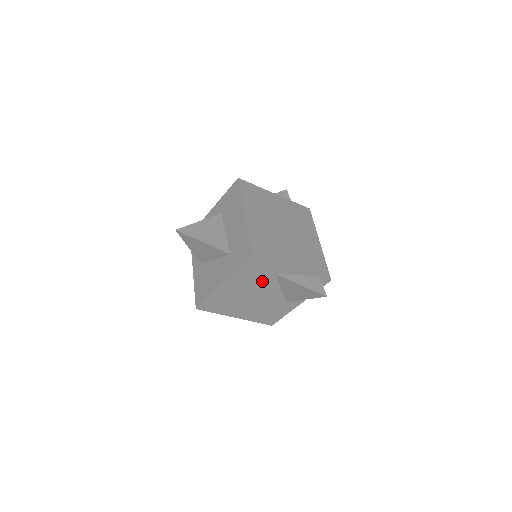
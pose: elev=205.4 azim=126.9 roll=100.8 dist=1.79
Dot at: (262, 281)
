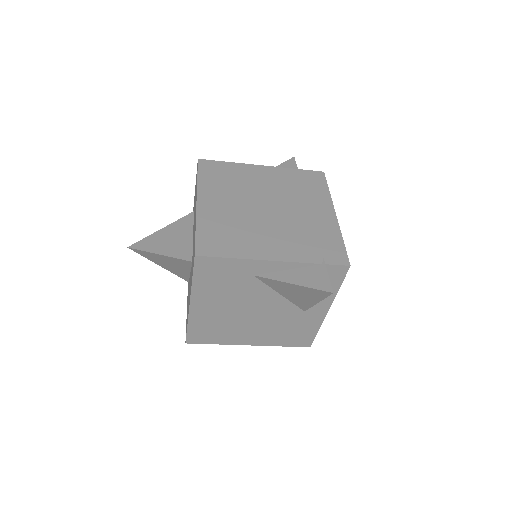
Dot at: (243, 289)
